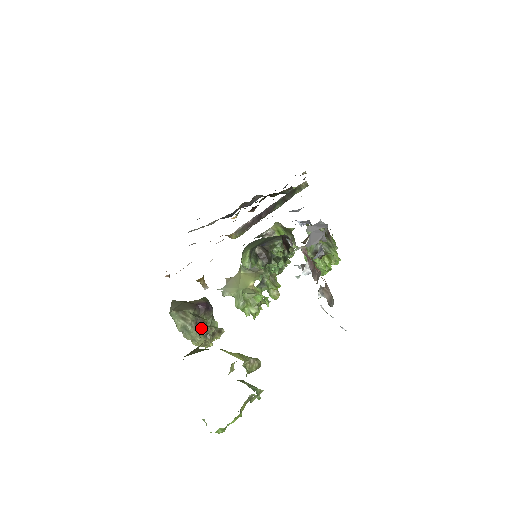
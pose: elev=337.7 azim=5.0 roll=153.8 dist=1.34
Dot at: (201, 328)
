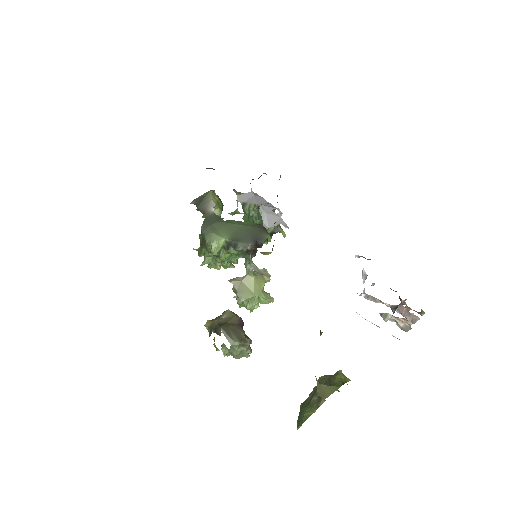
Dot at: occluded
